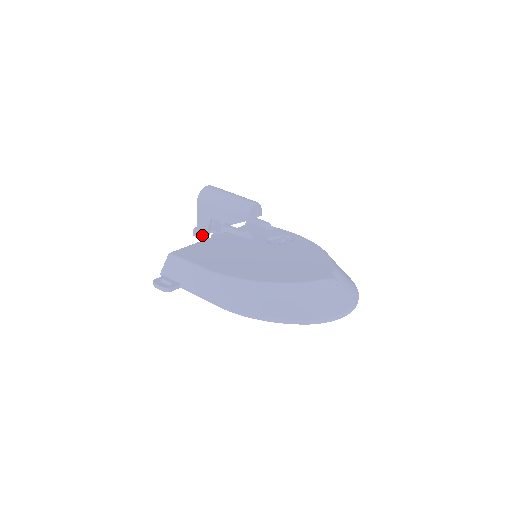
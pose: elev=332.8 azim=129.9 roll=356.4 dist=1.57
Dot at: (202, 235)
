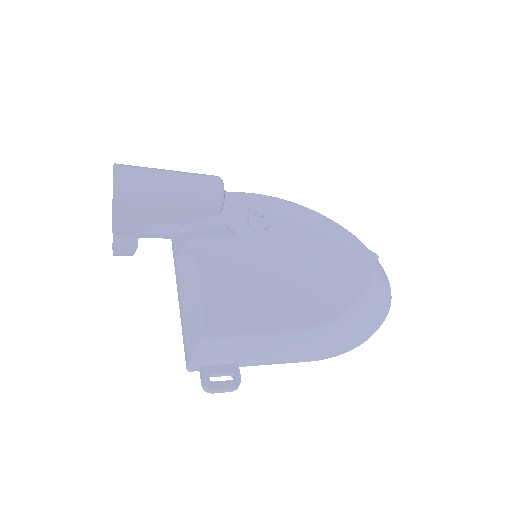
Dot at: (135, 251)
